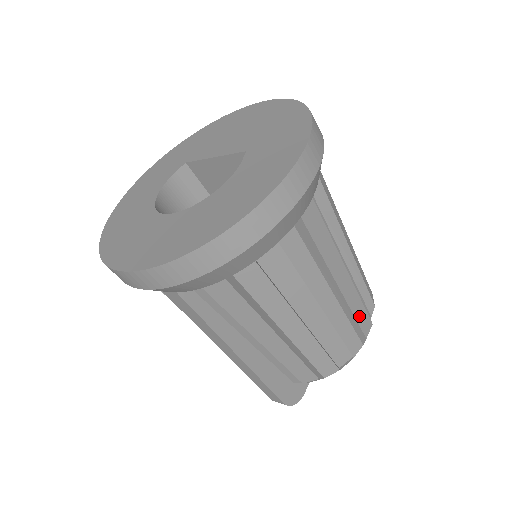
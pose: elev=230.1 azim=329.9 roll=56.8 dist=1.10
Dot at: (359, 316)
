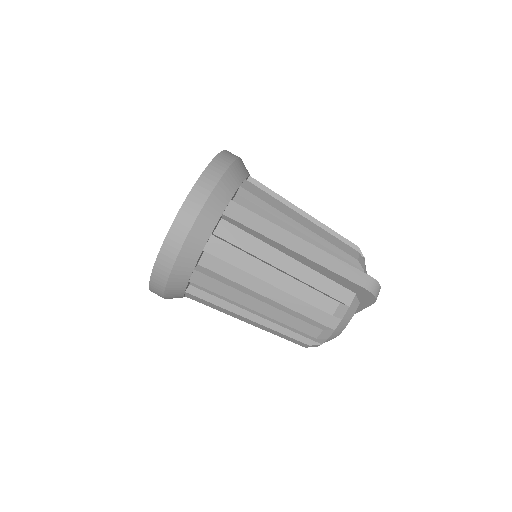
Dot at: occluded
